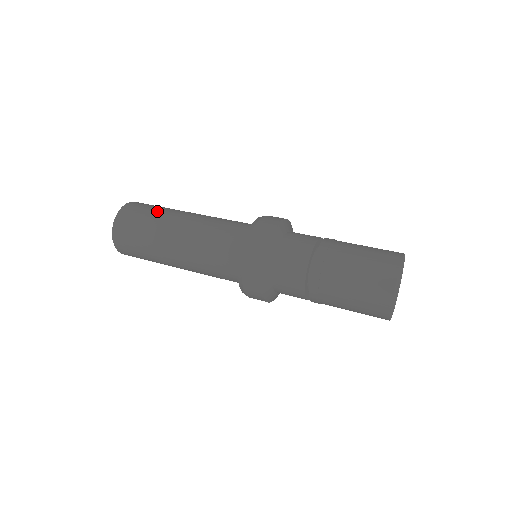
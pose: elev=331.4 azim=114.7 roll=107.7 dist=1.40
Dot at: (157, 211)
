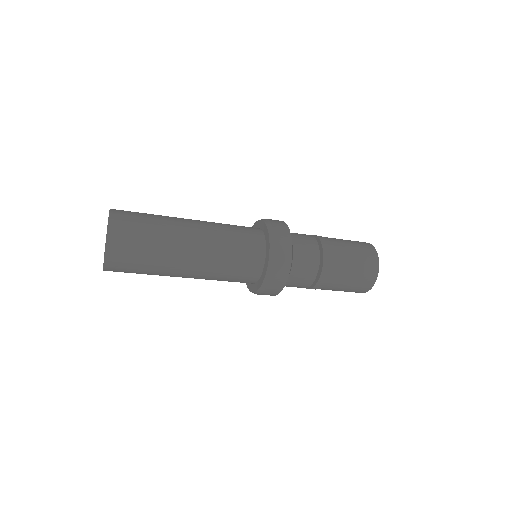
Dot at: occluded
